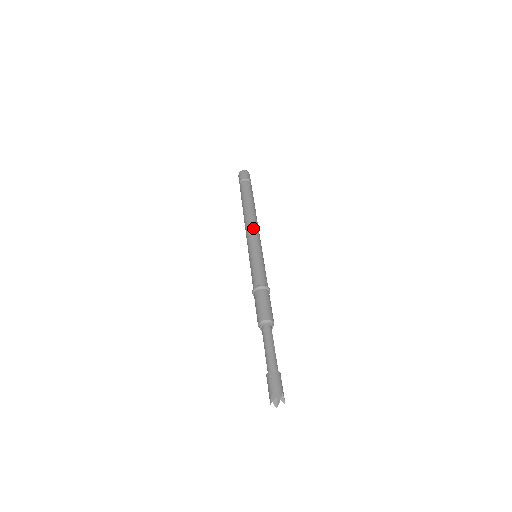
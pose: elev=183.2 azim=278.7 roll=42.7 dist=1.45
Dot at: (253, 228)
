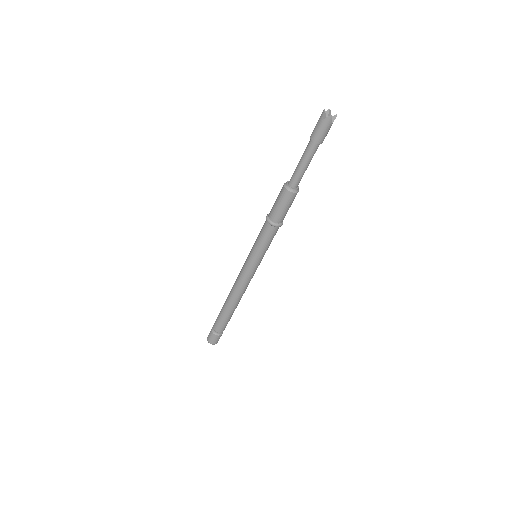
Dot at: occluded
